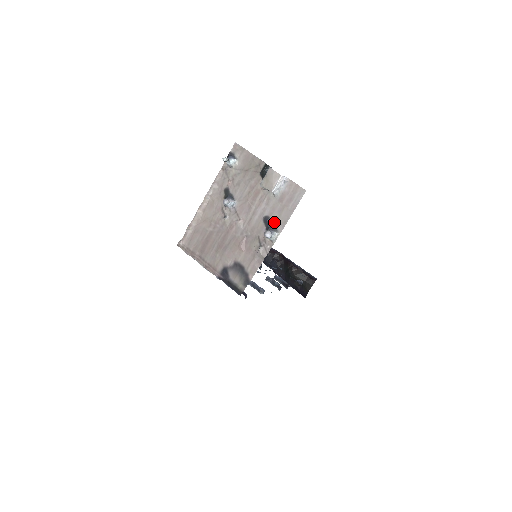
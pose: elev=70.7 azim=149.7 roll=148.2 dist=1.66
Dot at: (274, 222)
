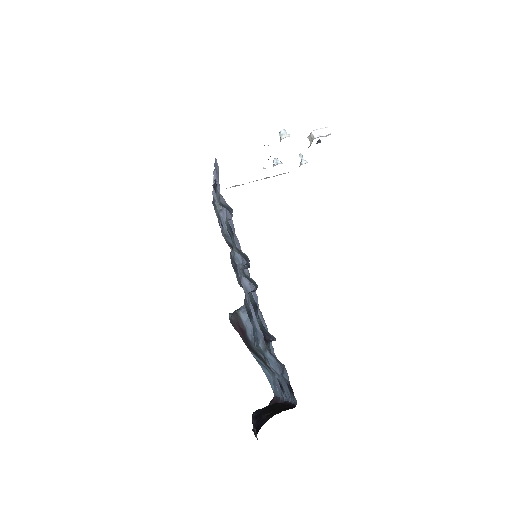
Dot at: occluded
